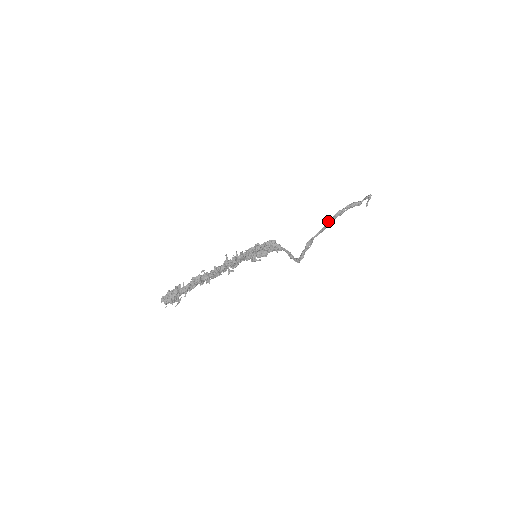
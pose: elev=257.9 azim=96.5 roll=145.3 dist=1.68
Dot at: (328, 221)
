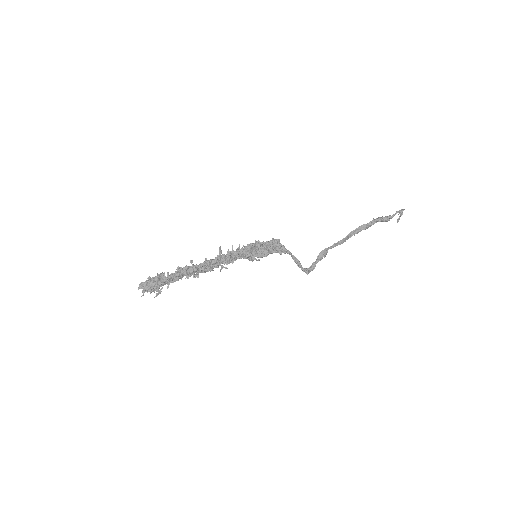
Dot at: (349, 233)
